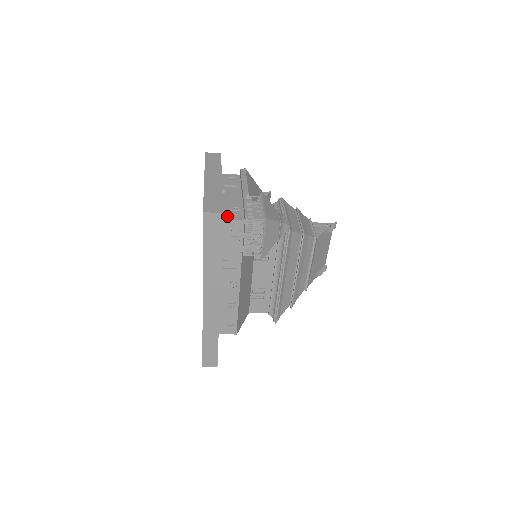
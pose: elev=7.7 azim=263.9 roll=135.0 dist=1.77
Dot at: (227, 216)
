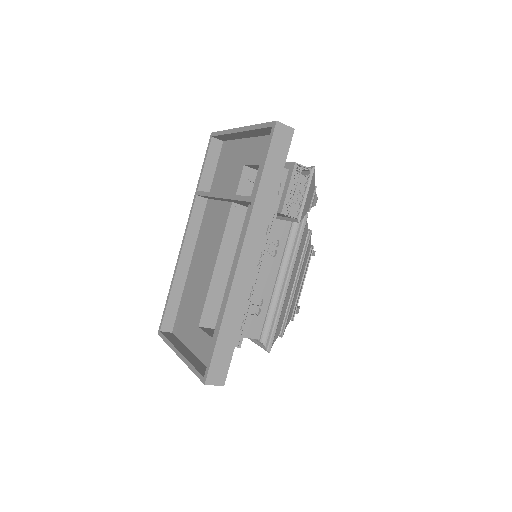
Dot at: occluded
